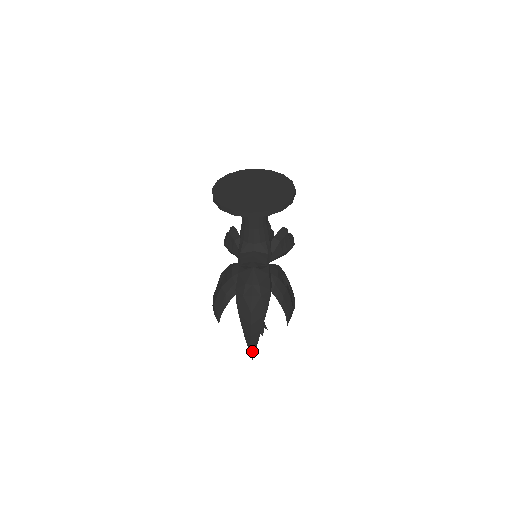
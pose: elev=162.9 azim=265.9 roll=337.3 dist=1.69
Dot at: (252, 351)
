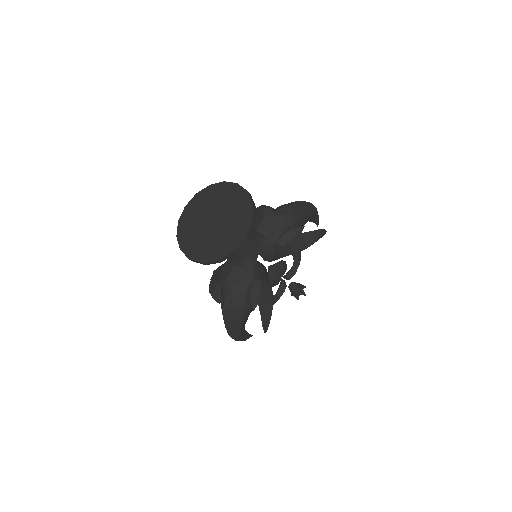
Dot at: (236, 340)
